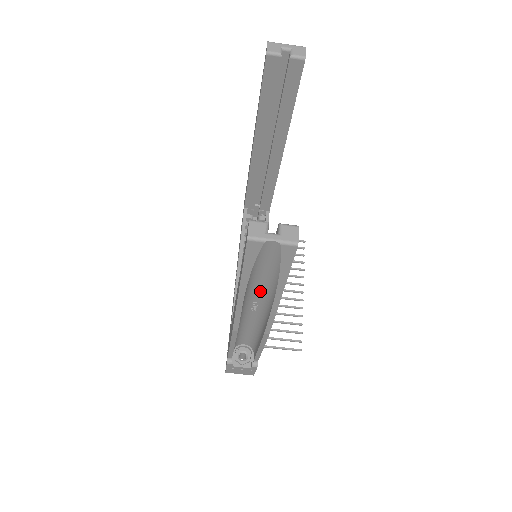
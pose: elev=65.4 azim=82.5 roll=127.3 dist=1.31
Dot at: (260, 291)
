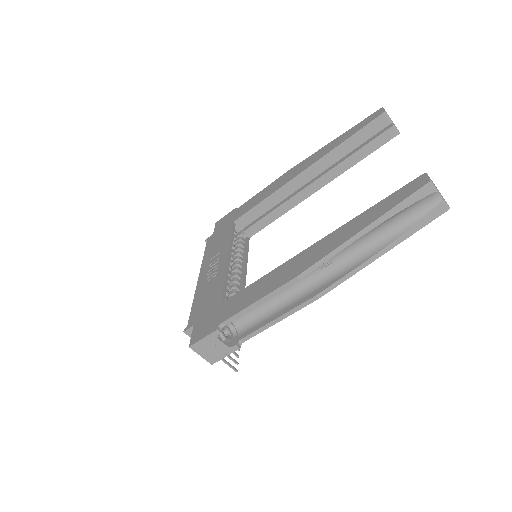
Dot at: (355, 247)
